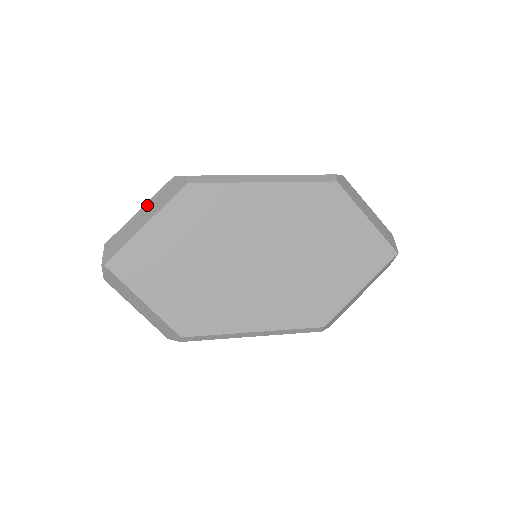
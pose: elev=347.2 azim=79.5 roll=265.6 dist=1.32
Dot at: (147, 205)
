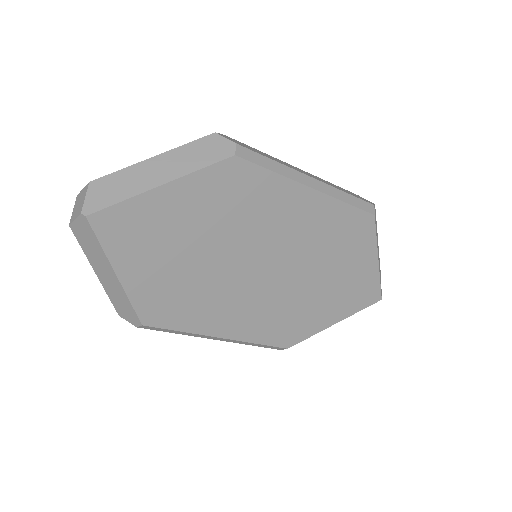
Dot at: (168, 155)
